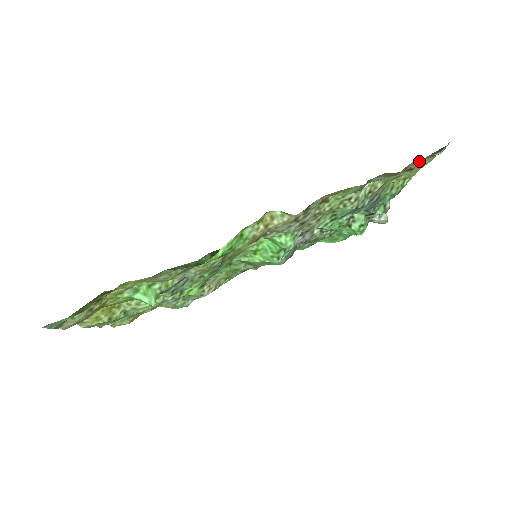
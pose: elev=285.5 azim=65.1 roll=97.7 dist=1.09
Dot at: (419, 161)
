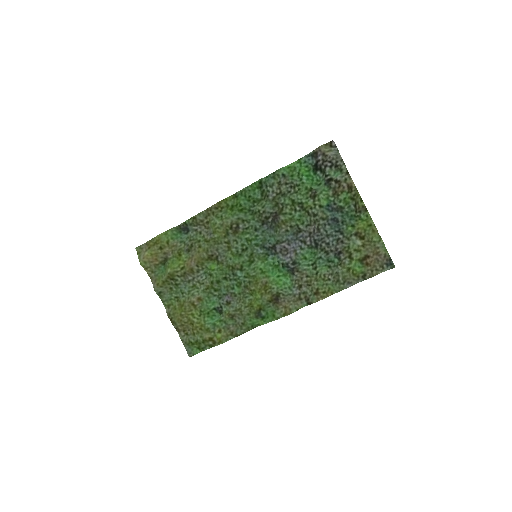
Dot at: (374, 267)
